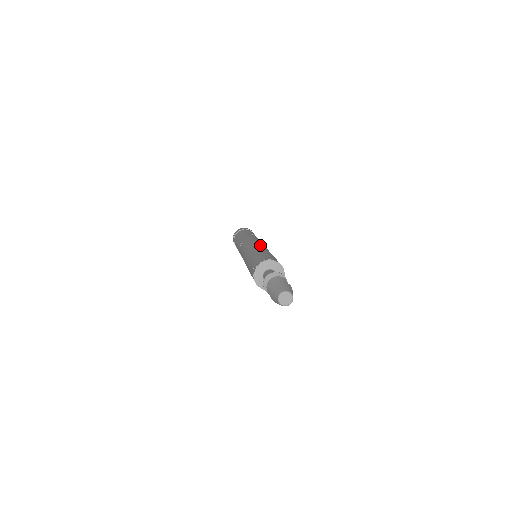
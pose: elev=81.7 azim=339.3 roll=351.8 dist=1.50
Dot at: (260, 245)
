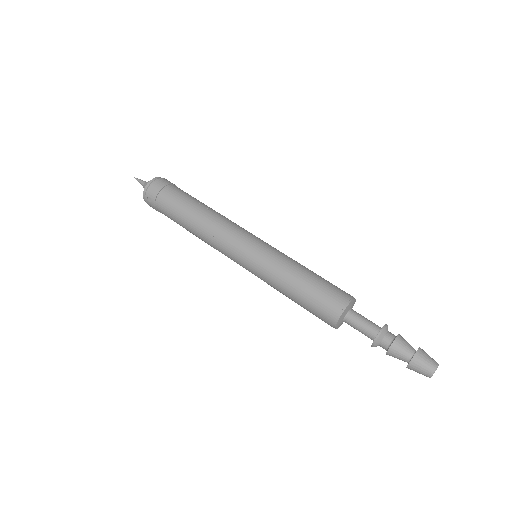
Dot at: (270, 252)
